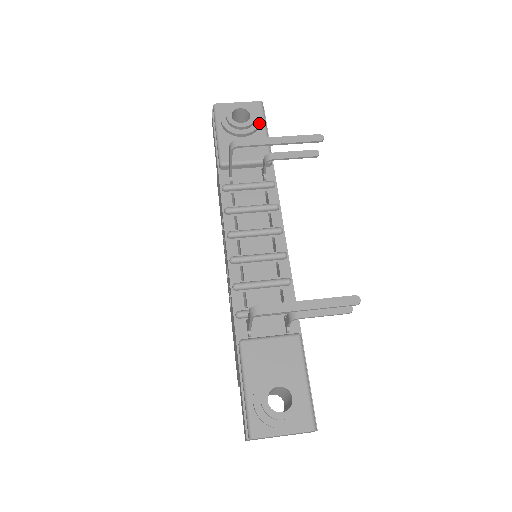
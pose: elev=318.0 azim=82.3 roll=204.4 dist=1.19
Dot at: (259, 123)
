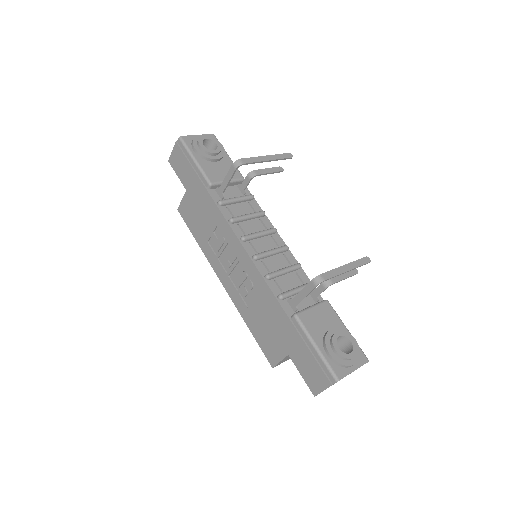
Dot at: (224, 150)
